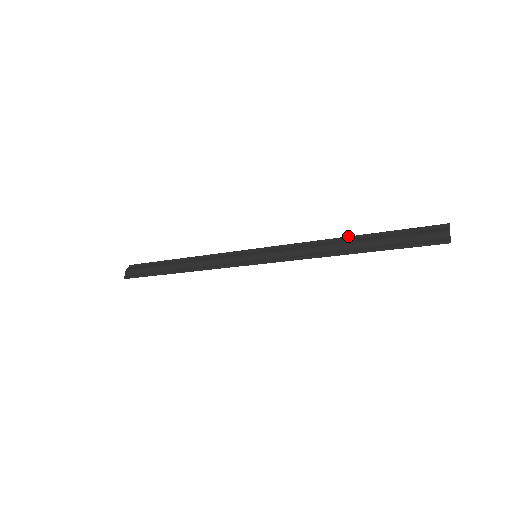
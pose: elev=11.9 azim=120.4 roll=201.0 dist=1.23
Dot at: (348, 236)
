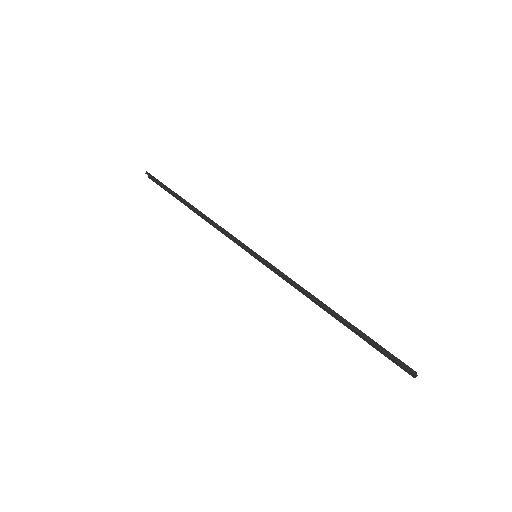
Dot at: (328, 309)
